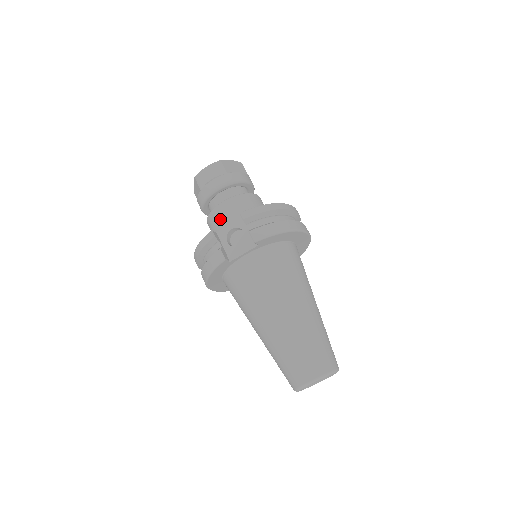
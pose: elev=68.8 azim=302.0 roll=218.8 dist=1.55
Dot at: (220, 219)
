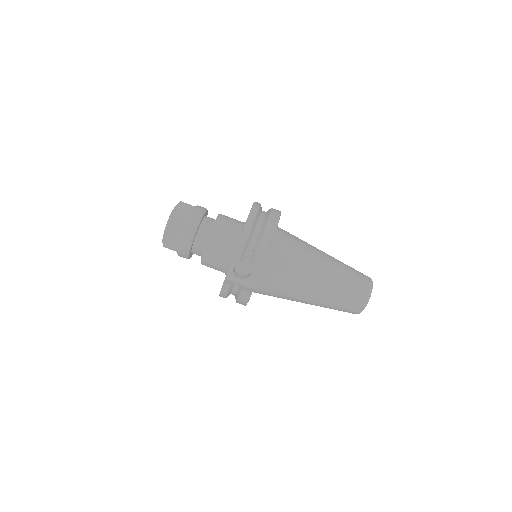
Dot at: (214, 262)
